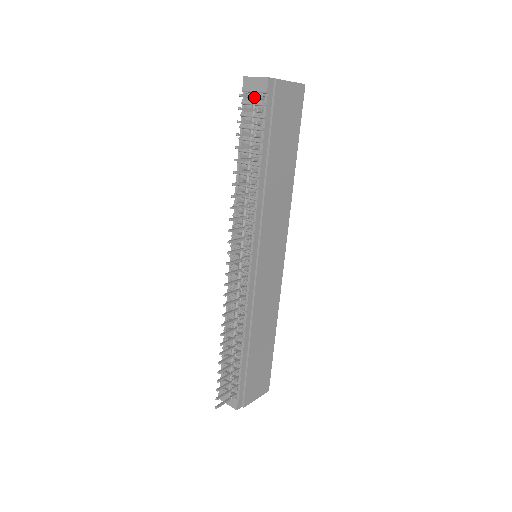
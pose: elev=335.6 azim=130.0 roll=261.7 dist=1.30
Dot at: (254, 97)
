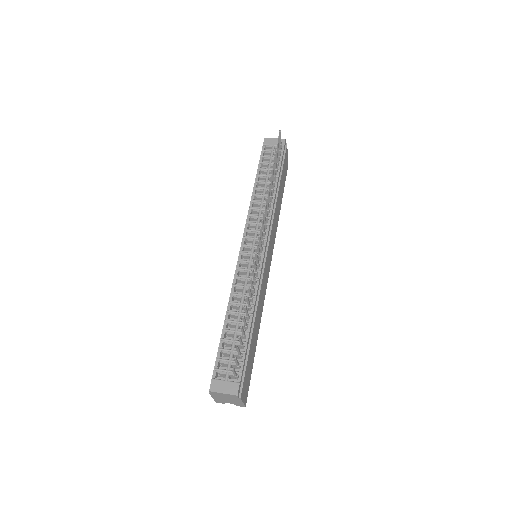
Dot at: occluded
